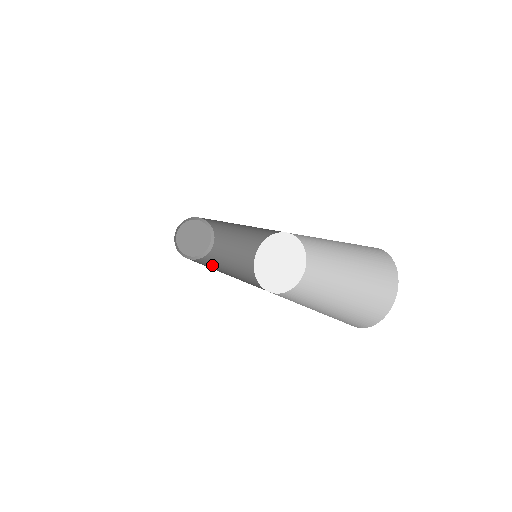
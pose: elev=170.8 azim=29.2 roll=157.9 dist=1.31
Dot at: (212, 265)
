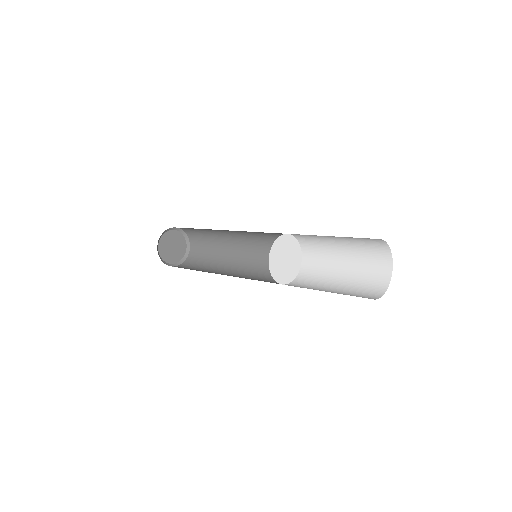
Dot at: occluded
